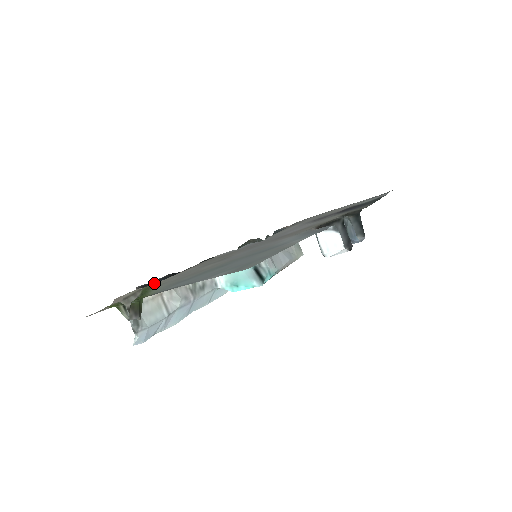
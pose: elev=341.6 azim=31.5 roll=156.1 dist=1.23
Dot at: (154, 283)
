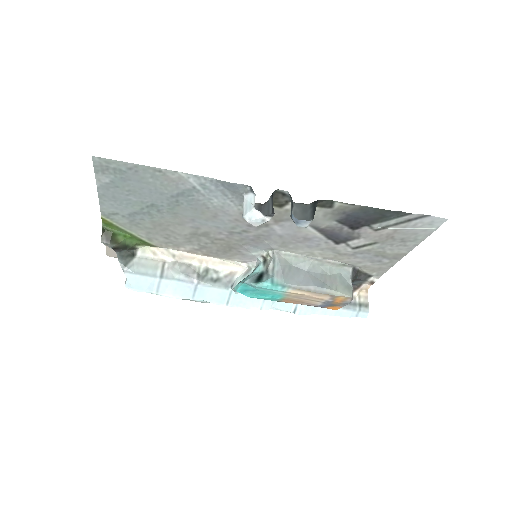
Dot at: occluded
